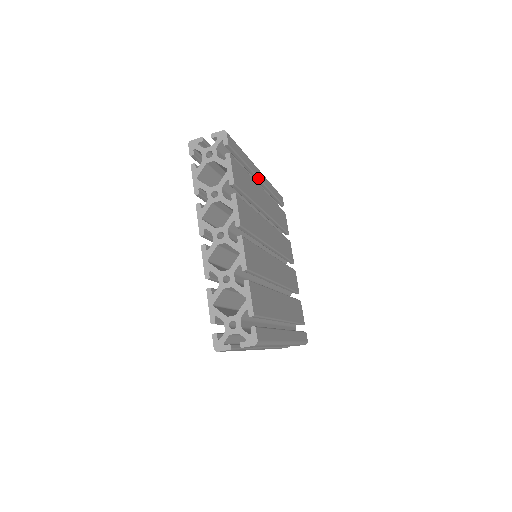
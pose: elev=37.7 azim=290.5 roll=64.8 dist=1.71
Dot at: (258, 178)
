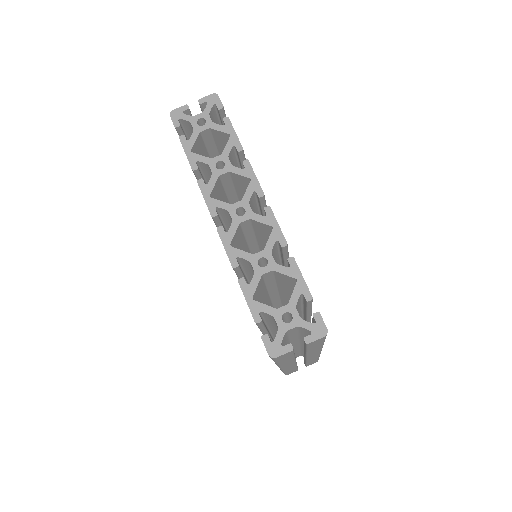
Dot at: occluded
